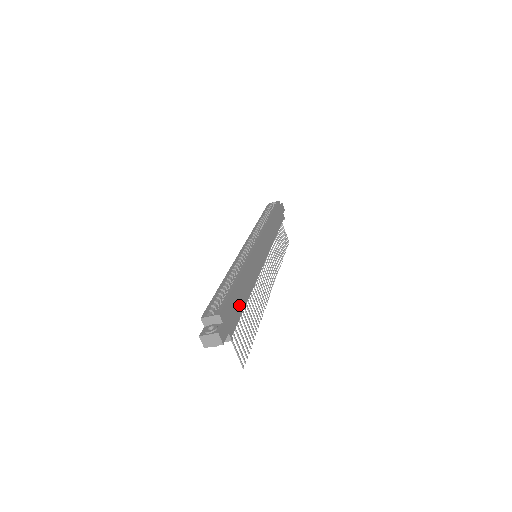
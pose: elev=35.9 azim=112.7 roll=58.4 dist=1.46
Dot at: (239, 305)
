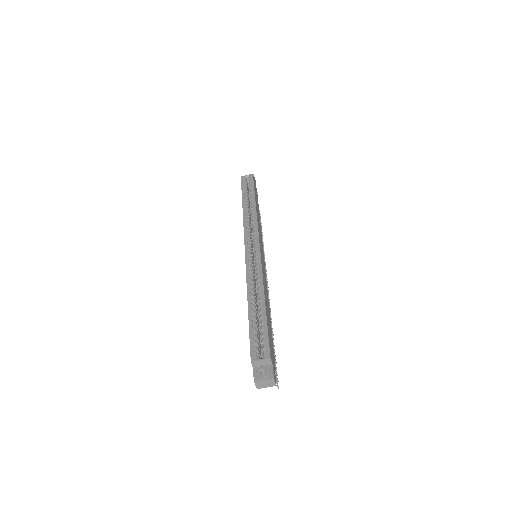
Dot at: (270, 331)
